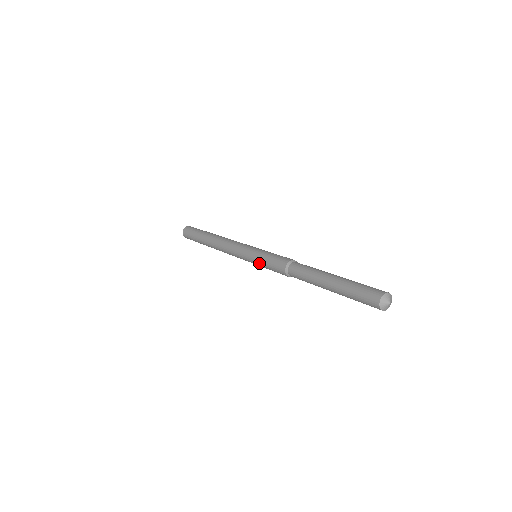
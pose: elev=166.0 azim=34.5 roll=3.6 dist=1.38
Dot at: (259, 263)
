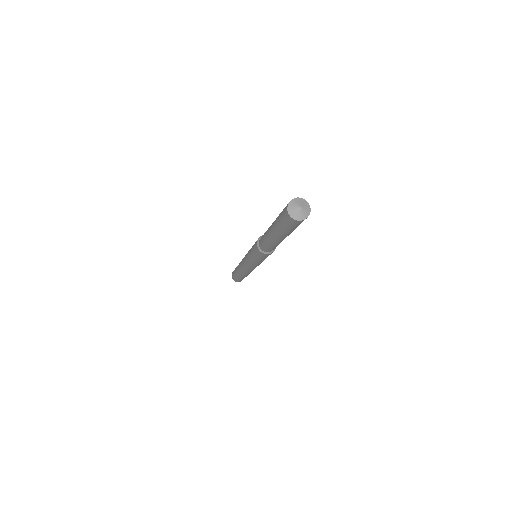
Dot at: (251, 258)
